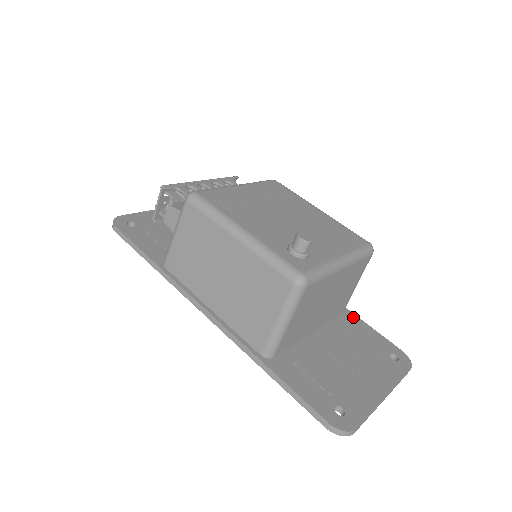
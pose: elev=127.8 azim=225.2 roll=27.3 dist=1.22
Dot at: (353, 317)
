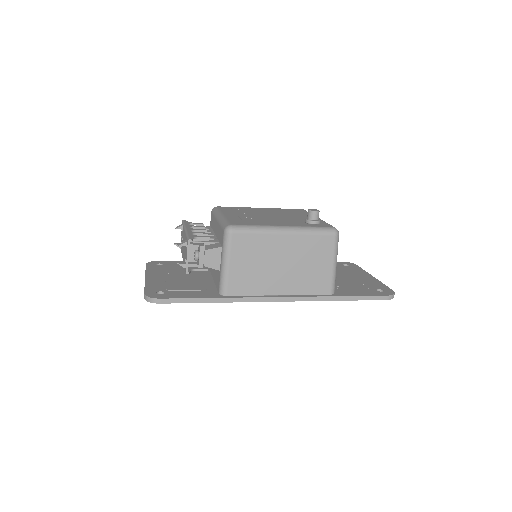
Dot at: occluded
